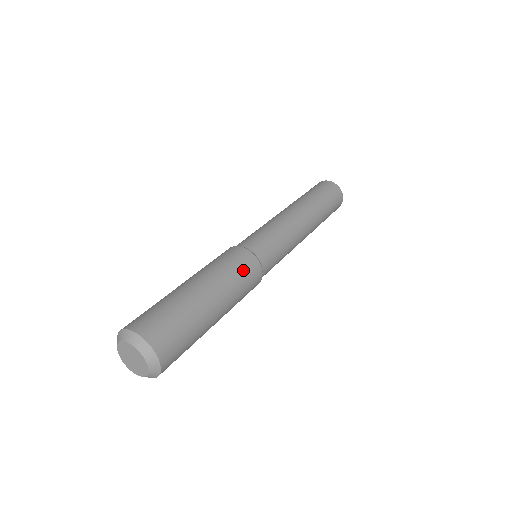
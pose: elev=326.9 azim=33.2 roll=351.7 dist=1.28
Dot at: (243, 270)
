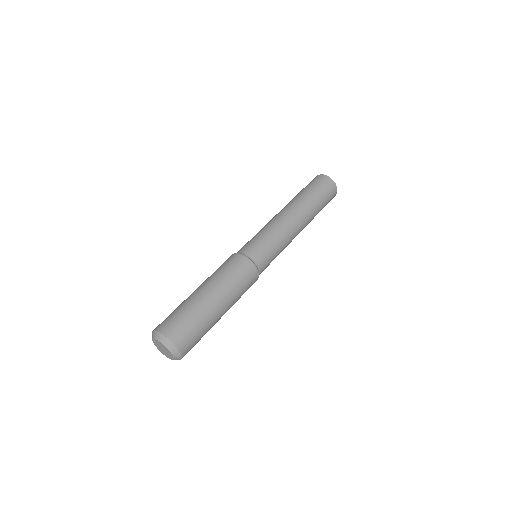
Dot at: (234, 269)
